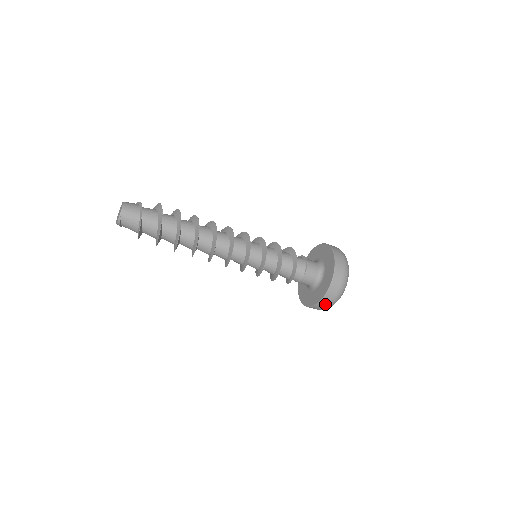
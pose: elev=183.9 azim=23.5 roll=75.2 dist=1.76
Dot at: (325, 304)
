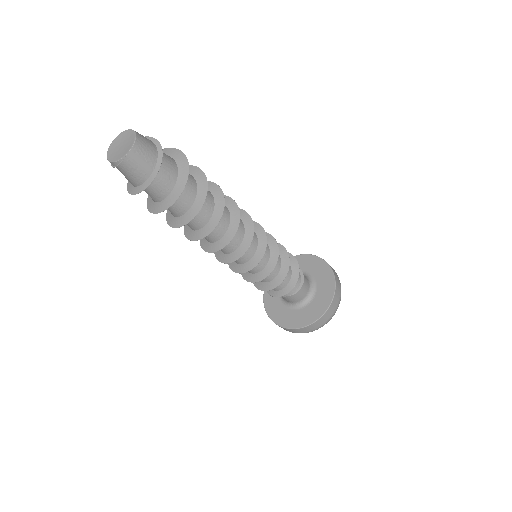
Dot at: (290, 331)
